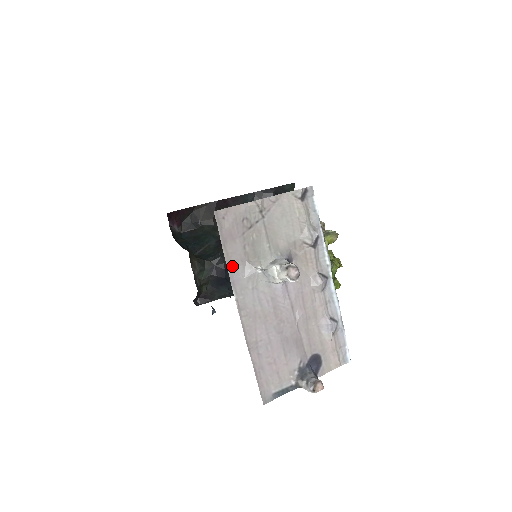
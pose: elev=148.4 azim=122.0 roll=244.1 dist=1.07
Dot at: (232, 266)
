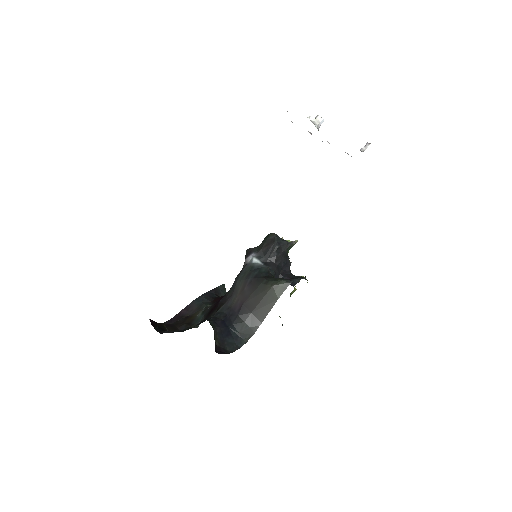
Dot at: occluded
